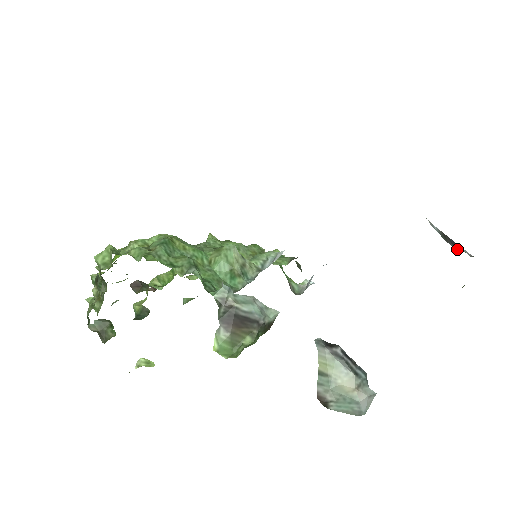
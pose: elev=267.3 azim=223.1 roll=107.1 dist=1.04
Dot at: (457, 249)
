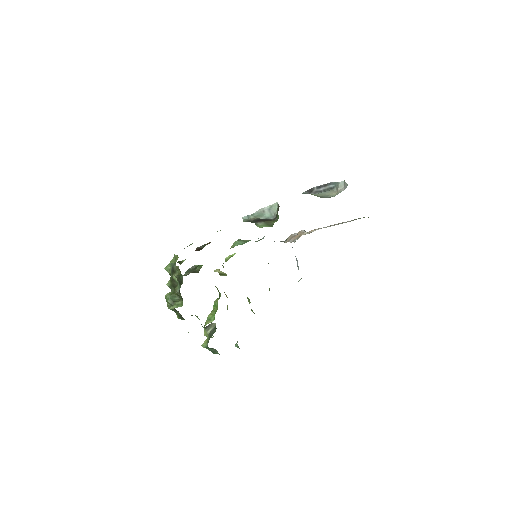
Dot at: occluded
